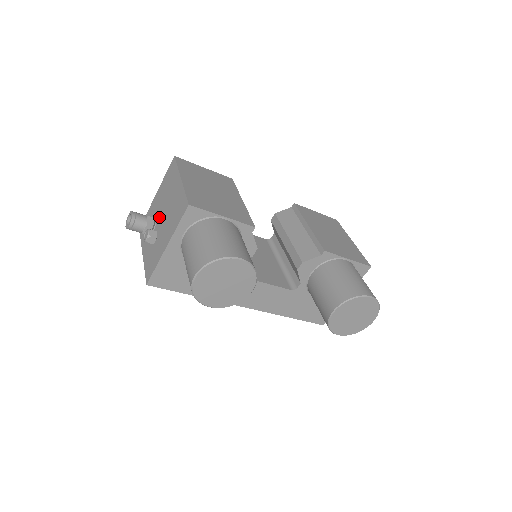
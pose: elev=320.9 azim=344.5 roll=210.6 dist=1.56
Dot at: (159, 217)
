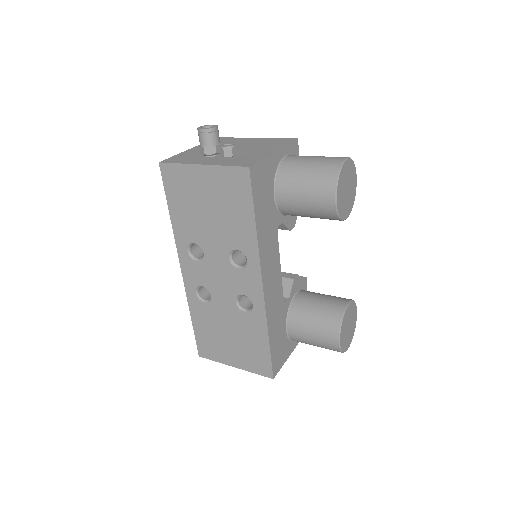
Dot at: occluded
